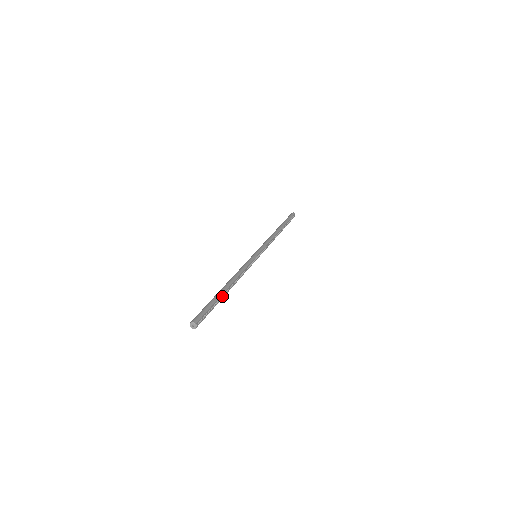
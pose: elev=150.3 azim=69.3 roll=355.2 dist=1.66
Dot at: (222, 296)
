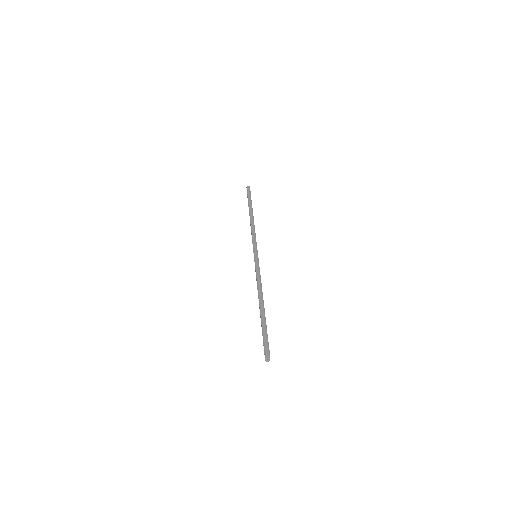
Dot at: occluded
